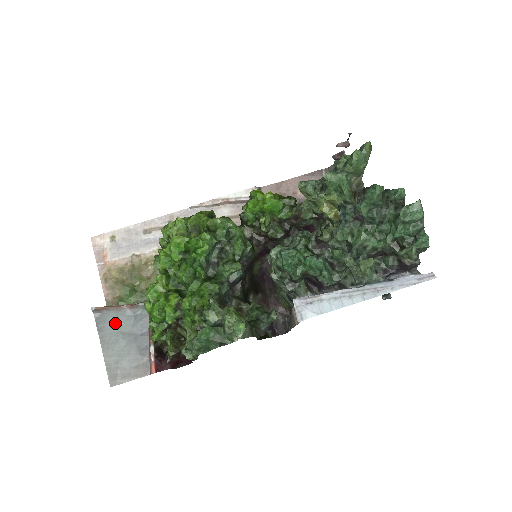
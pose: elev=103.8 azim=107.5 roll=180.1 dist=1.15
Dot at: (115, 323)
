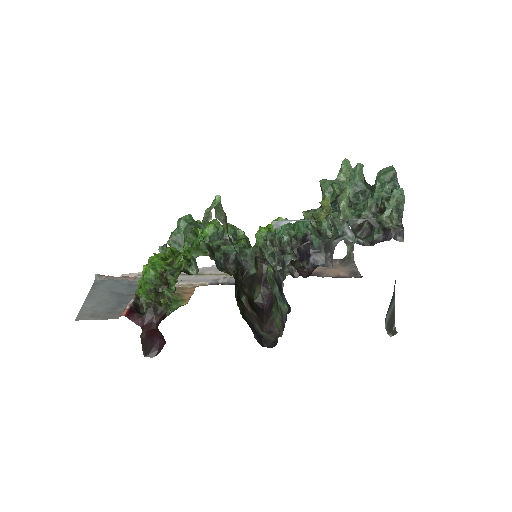
Dot at: (109, 286)
